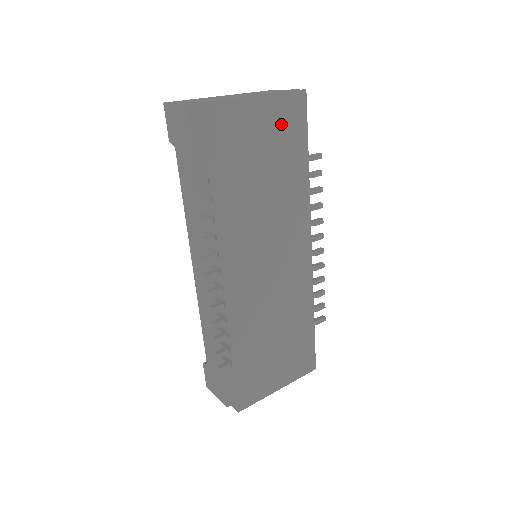
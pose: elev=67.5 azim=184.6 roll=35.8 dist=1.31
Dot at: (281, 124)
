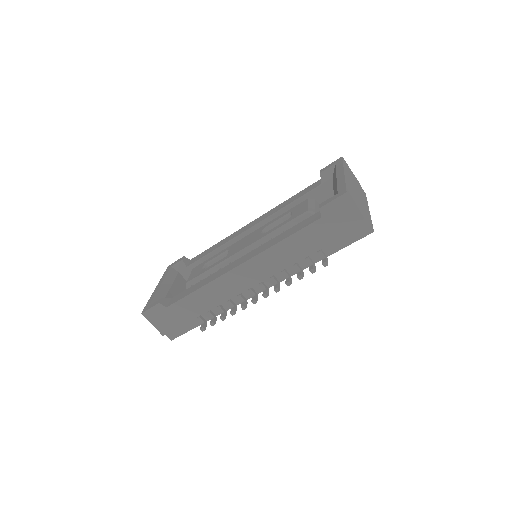
Dot at: occluded
